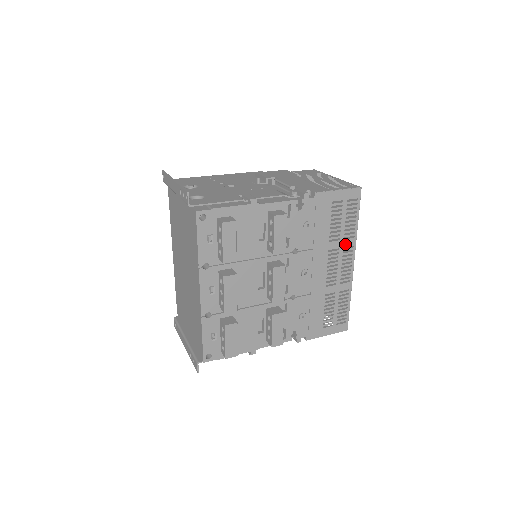
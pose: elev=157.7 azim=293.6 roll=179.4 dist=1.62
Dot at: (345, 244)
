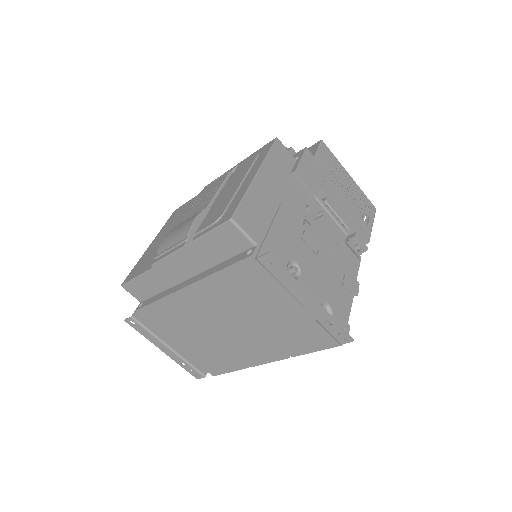
Dot at: occluded
